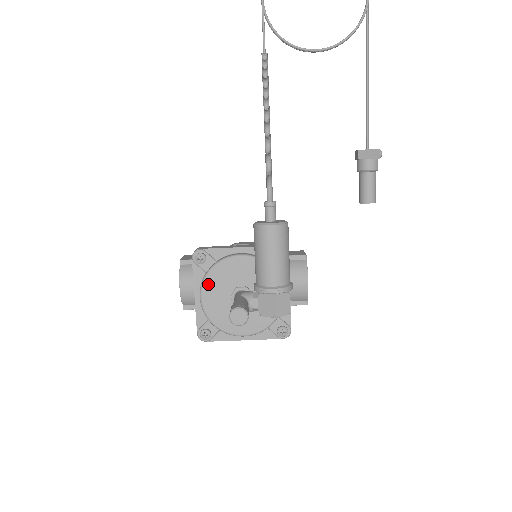
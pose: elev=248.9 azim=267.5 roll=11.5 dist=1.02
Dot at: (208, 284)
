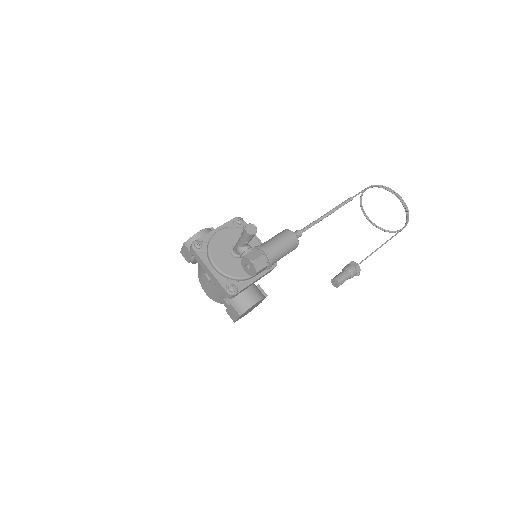
Dot at: (230, 230)
